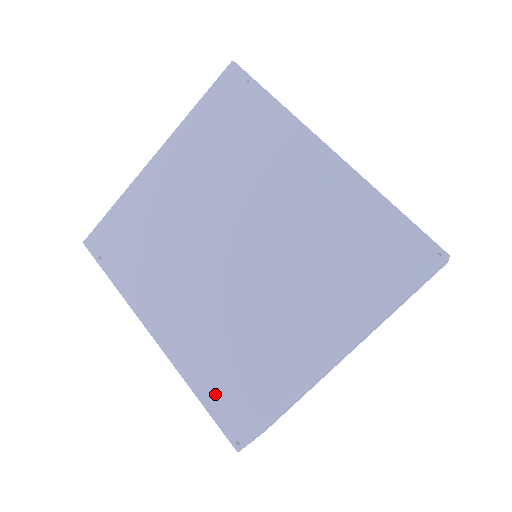
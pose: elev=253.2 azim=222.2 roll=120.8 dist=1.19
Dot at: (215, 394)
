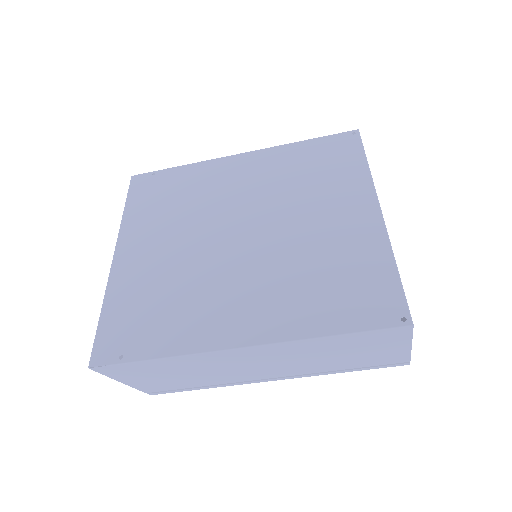
Dot at: (342, 315)
